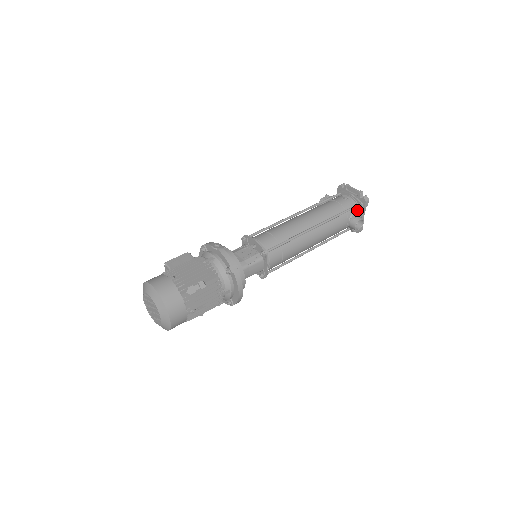
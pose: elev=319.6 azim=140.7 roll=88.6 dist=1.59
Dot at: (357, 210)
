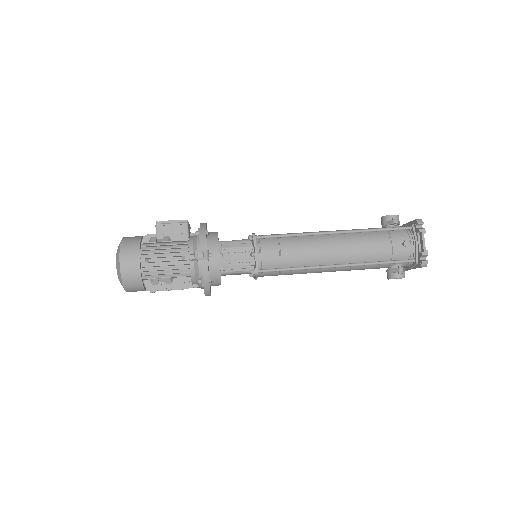
Dot at: occluded
